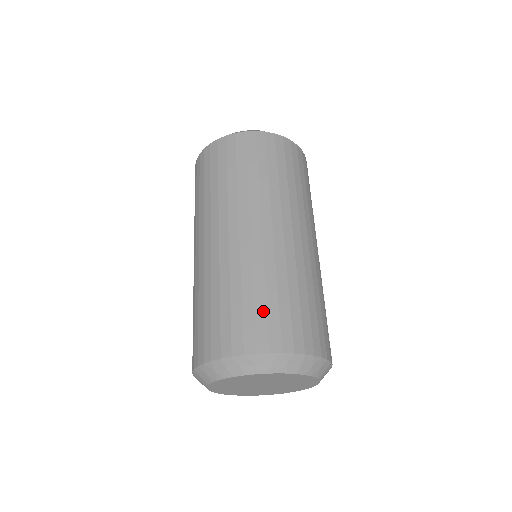
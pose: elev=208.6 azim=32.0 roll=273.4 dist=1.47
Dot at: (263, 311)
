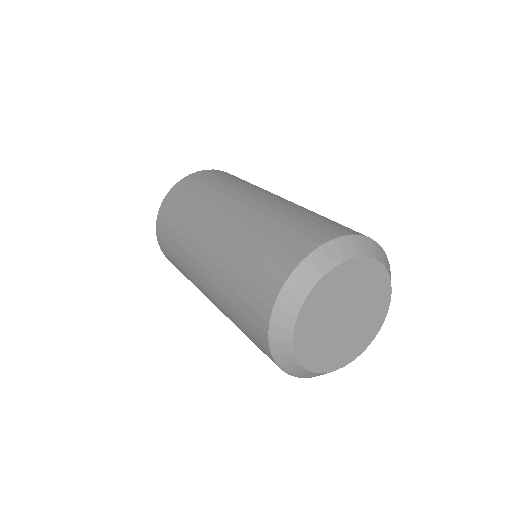
Dot at: (300, 226)
